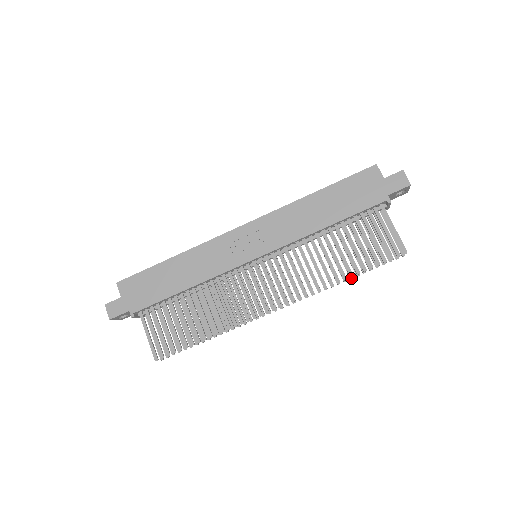
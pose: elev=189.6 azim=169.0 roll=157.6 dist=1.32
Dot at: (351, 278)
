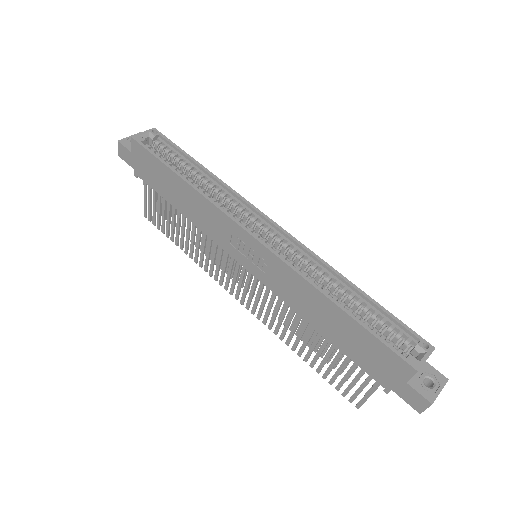
Dot at: (314, 351)
